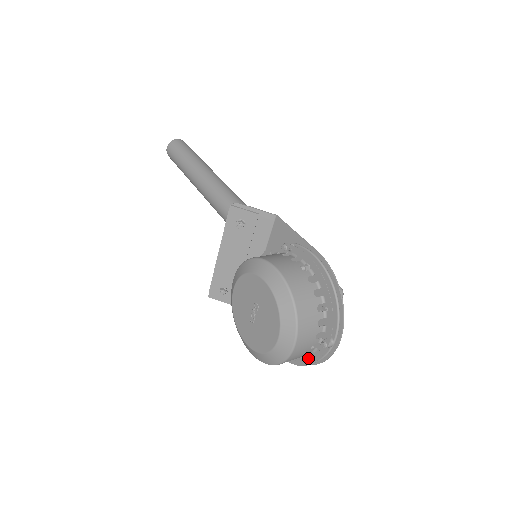
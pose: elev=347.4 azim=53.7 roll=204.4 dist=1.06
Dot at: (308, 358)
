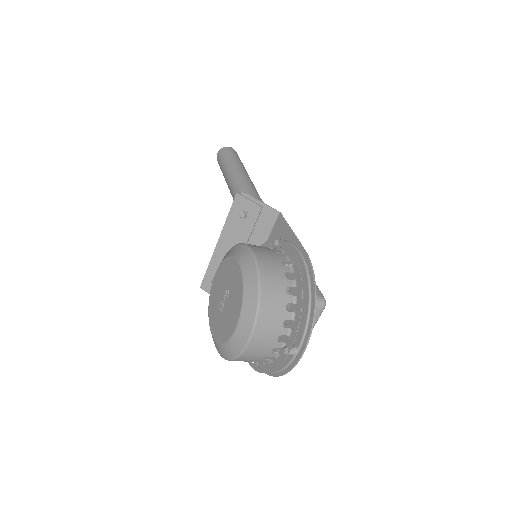
Dot at: (270, 365)
